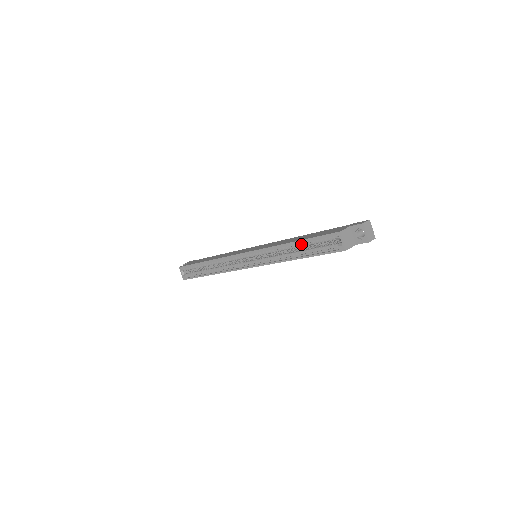
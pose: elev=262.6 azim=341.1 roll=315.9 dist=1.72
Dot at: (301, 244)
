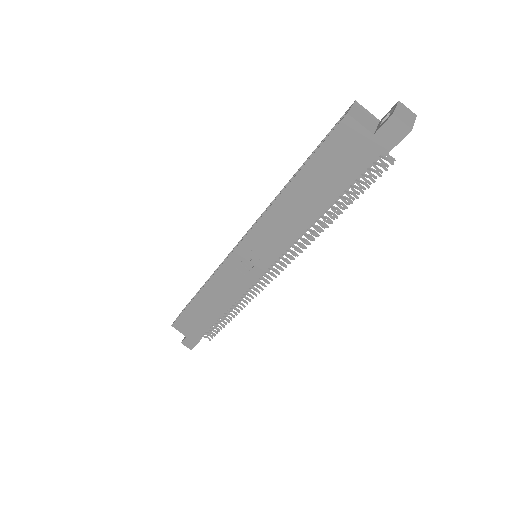
Dot at: occluded
